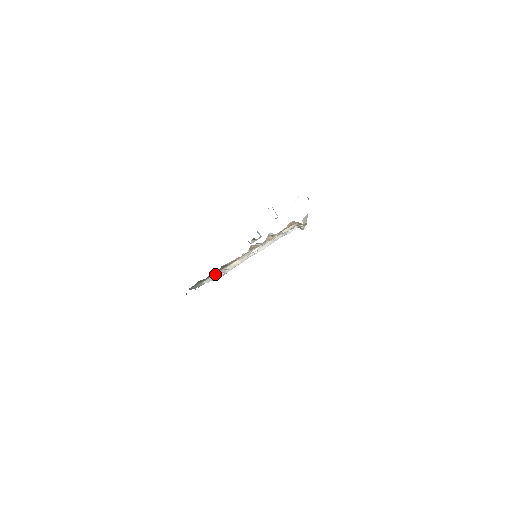
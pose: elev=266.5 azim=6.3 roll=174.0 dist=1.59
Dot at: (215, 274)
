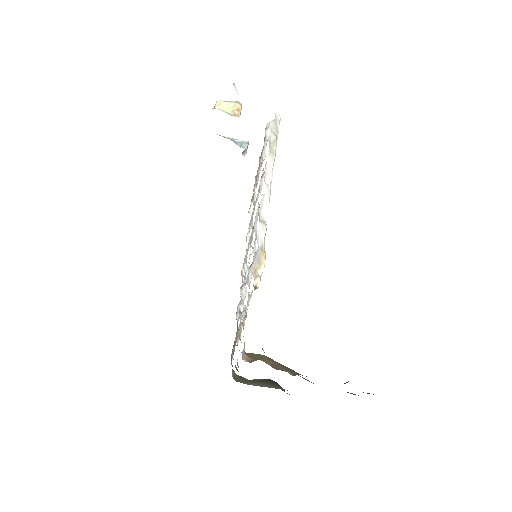
Dot at: (237, 331)
